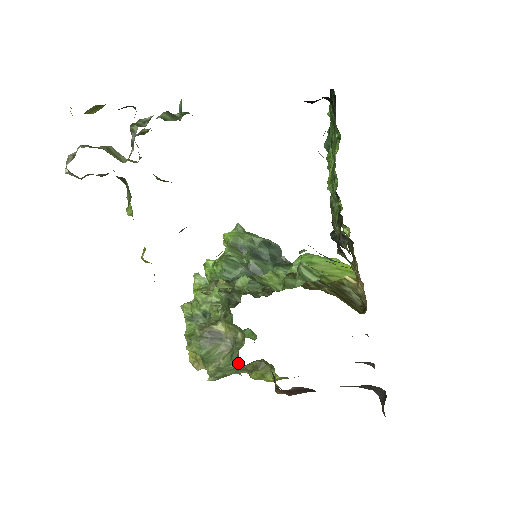
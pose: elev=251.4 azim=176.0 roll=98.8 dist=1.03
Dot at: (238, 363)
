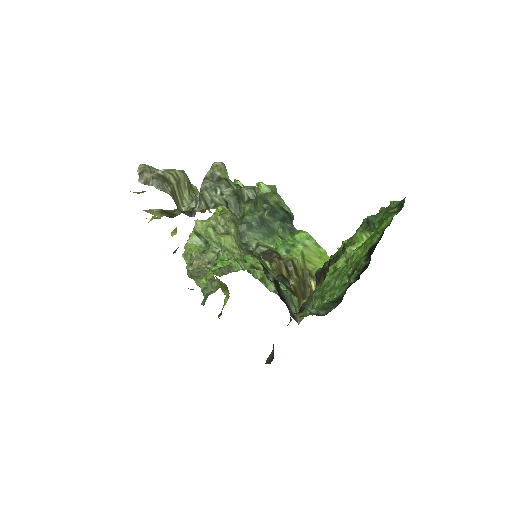
Dot at: (204, 301)
